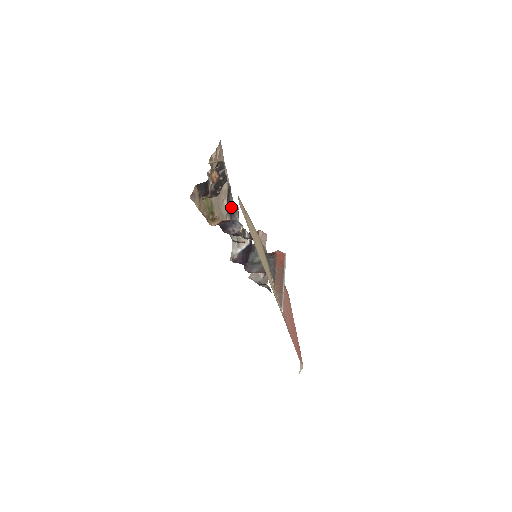
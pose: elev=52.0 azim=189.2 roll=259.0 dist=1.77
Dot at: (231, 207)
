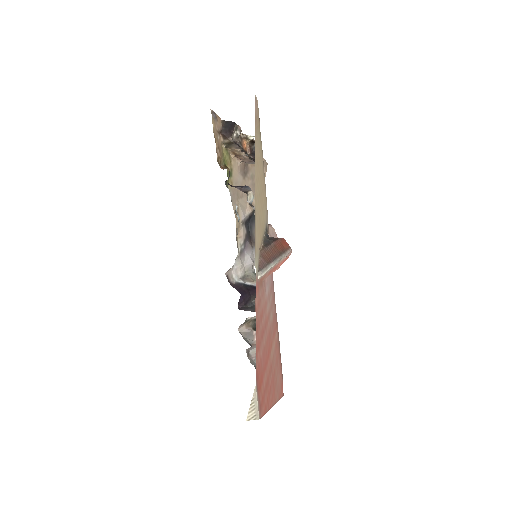
Dot at: (252, 234)
